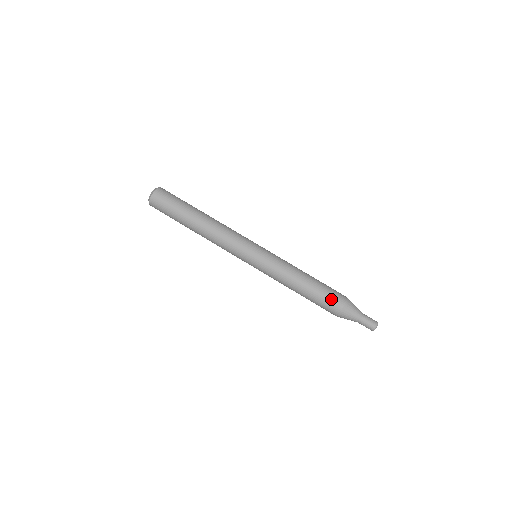
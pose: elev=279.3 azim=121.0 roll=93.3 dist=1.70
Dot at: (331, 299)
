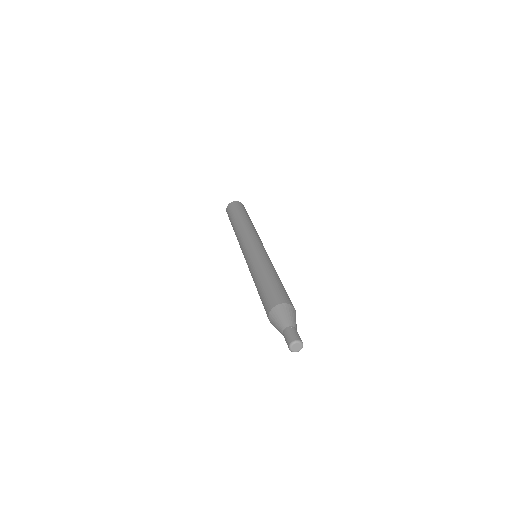
Dot at: (277, 293)
